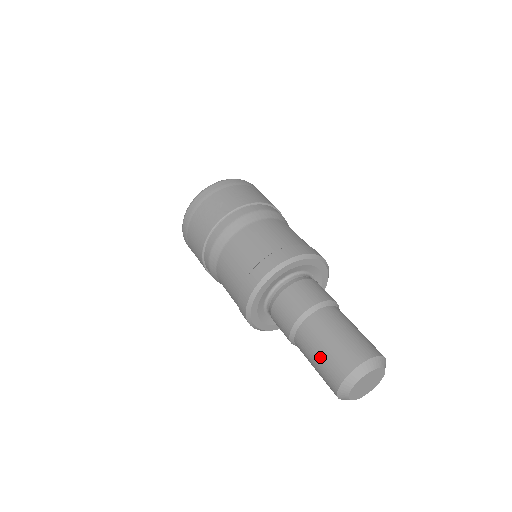
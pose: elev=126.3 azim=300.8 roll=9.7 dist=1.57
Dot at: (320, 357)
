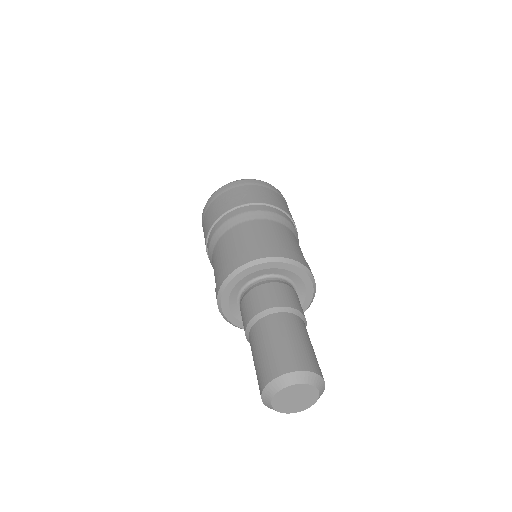
Dot at: (262, 353)
